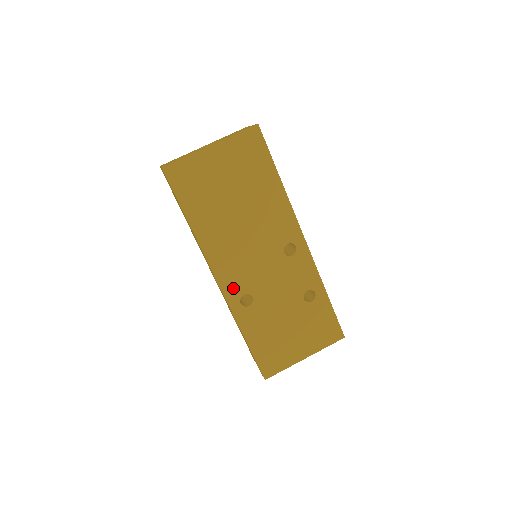
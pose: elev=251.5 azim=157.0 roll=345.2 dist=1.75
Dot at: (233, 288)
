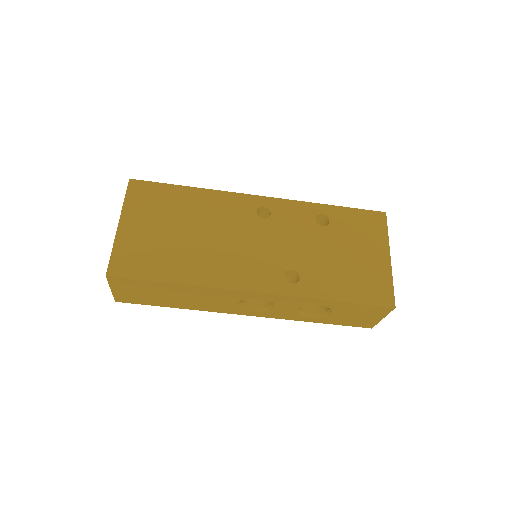
Dot at: (271, 282)
